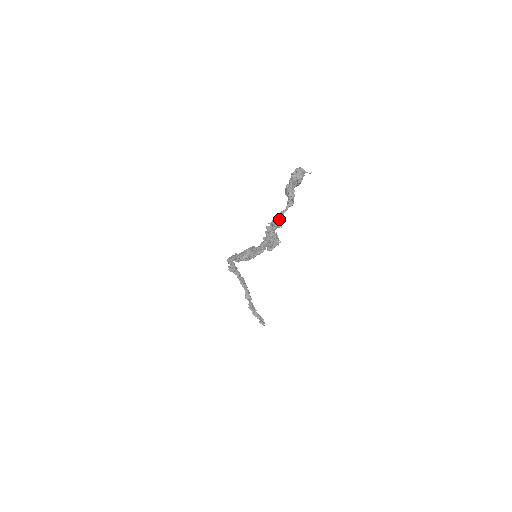
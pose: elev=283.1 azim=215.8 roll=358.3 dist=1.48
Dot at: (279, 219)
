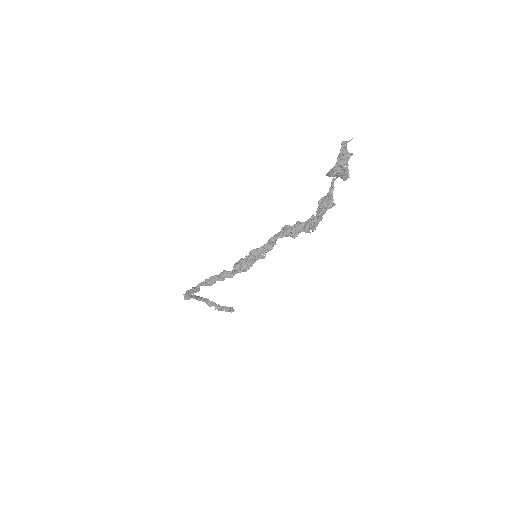
Dot at: (331, 199)
